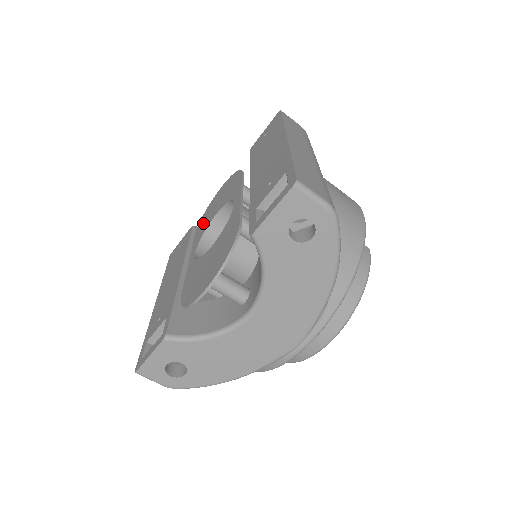
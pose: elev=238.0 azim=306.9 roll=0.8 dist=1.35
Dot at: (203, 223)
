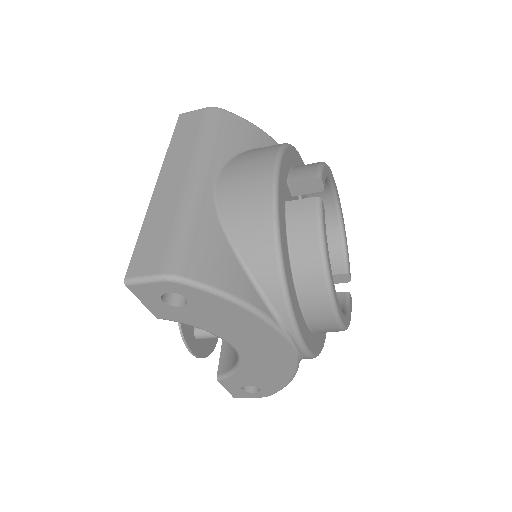
Dot at: occluded
